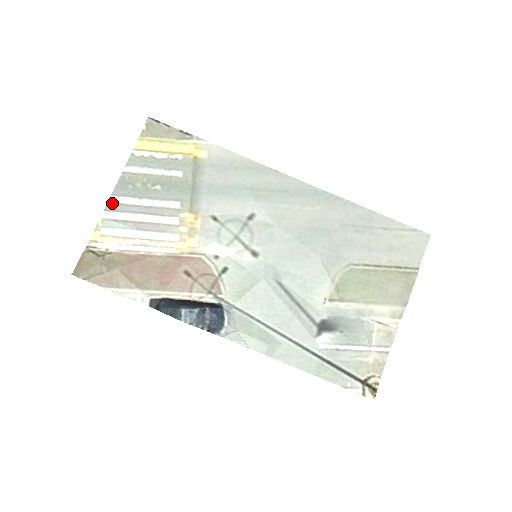
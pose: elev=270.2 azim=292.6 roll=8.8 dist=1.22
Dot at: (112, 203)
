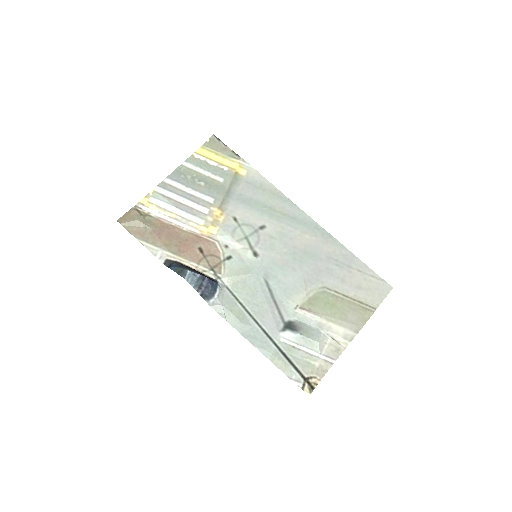
Dot at: (165, 183)
